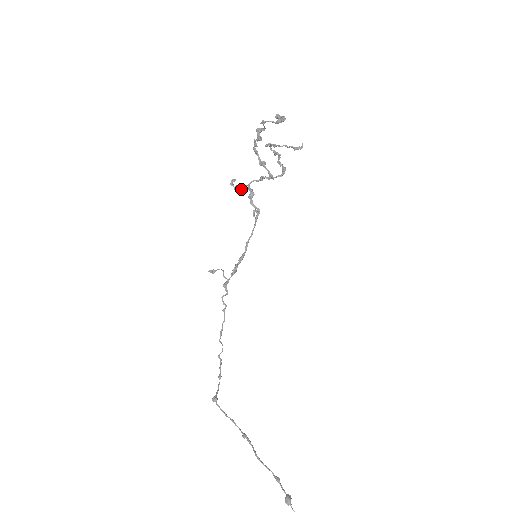
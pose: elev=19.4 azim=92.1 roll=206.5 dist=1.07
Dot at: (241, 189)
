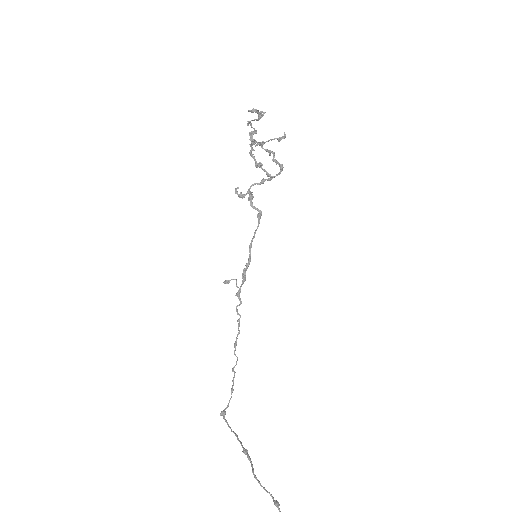
Dot at: (244, 195)
